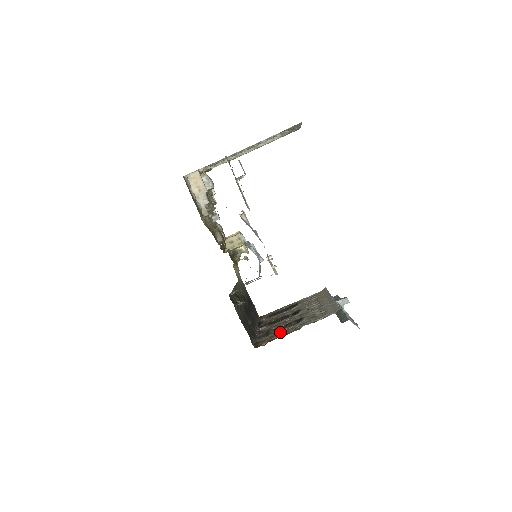
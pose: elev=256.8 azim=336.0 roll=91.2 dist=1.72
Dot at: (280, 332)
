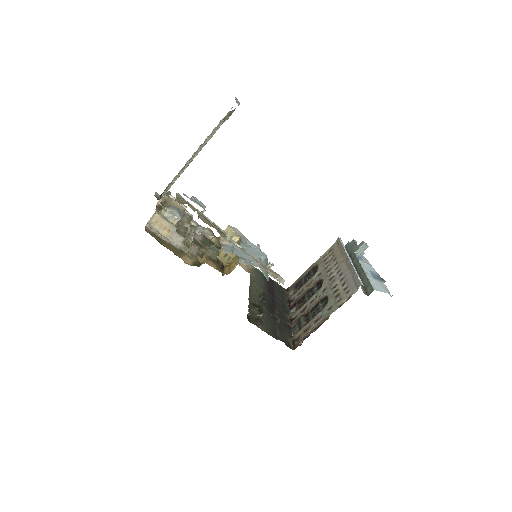
Dot at: (311, 324)
